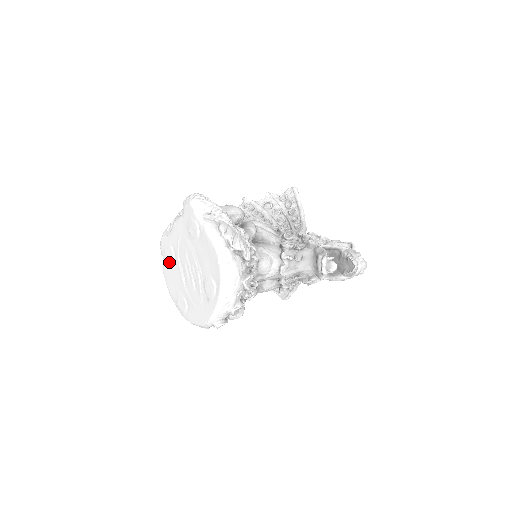
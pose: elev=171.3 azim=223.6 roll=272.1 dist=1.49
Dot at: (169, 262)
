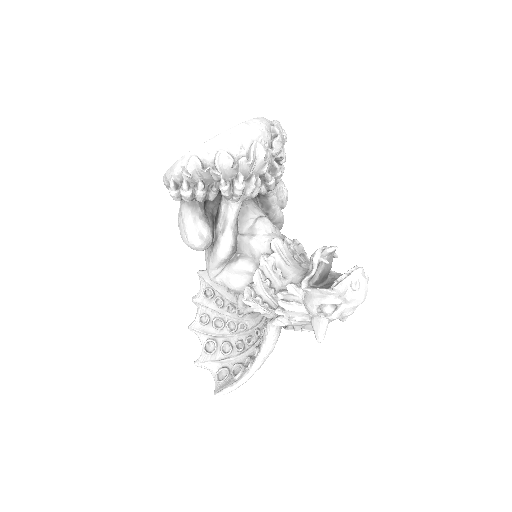
Dot at: occluded
